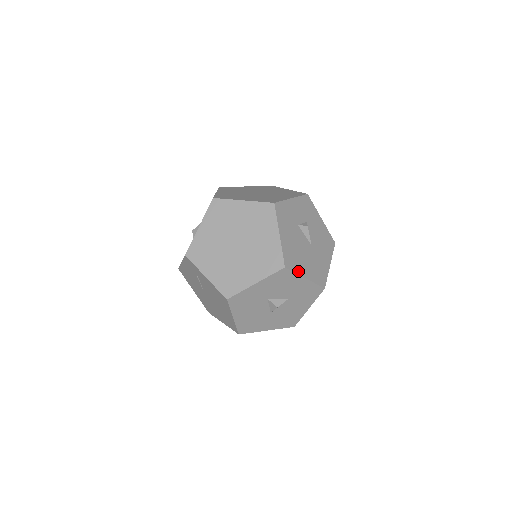
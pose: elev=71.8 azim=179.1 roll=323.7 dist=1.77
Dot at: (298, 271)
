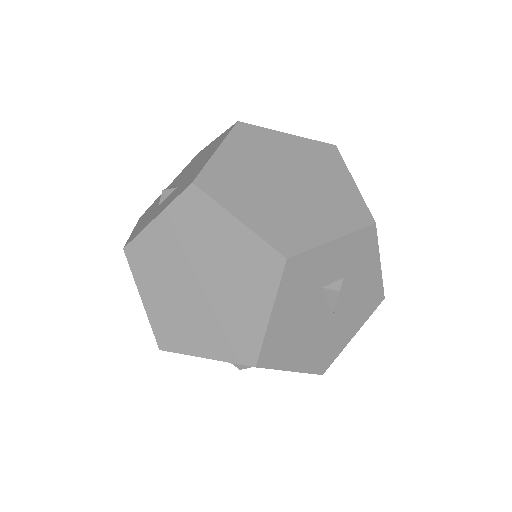
Dot at: (282, 365)
